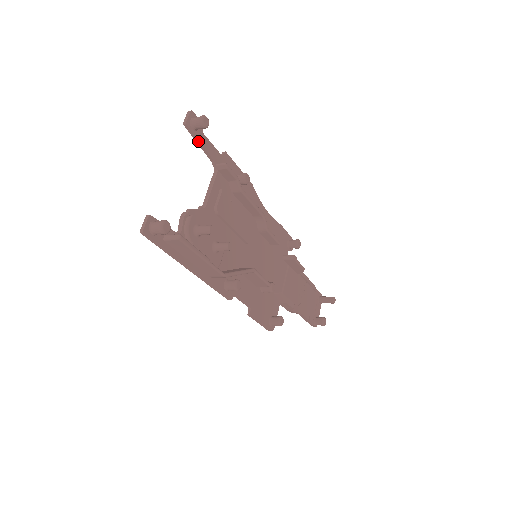
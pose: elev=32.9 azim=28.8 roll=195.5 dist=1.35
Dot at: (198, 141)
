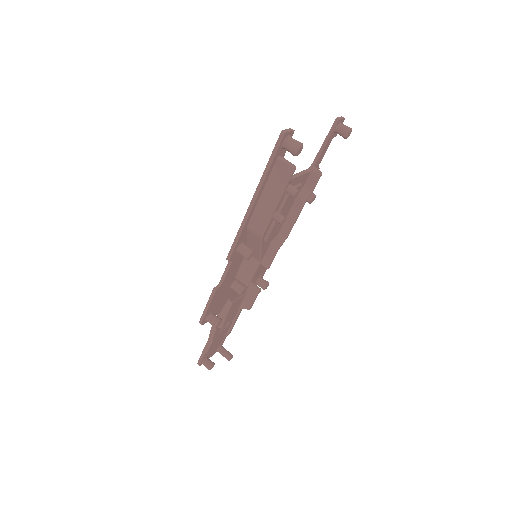
Dot at: (328, 139)
